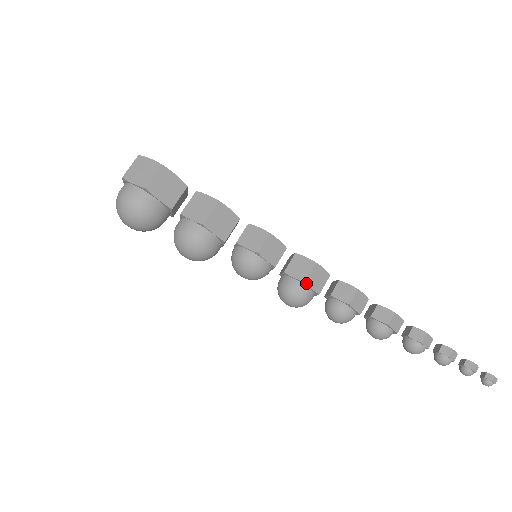
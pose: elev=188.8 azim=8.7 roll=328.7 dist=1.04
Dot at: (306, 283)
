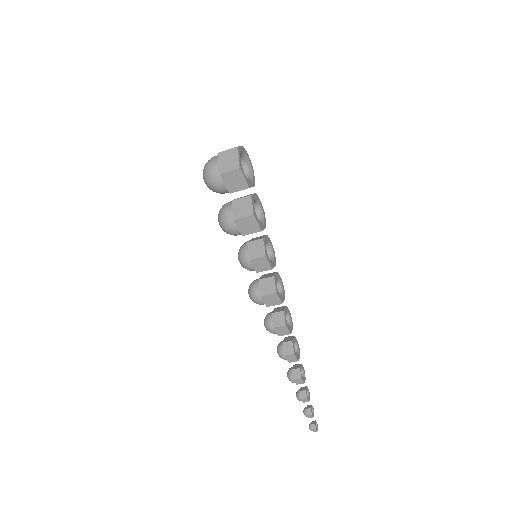
Dot at: (261, 297)
